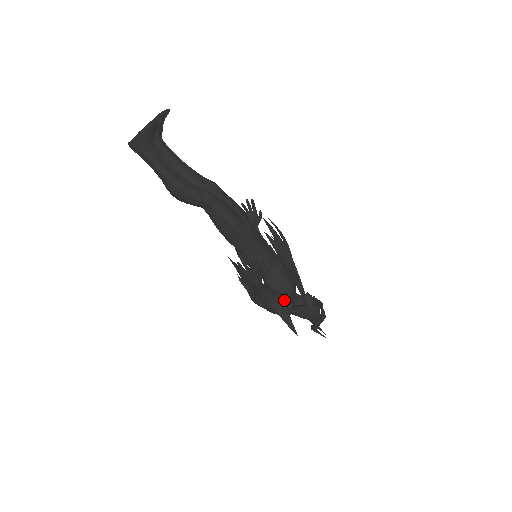
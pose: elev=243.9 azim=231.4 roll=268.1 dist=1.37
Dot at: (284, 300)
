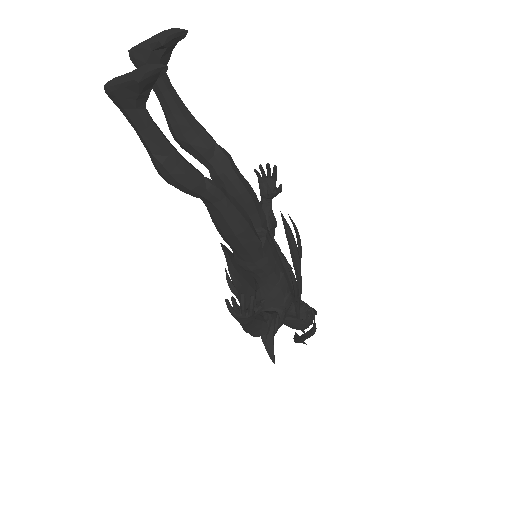
Dot at: (273, 323)
